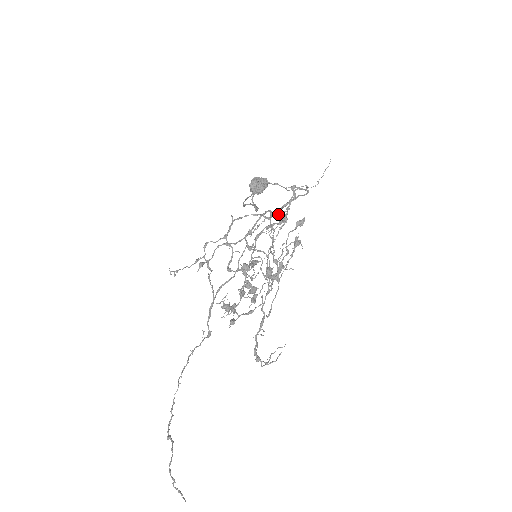
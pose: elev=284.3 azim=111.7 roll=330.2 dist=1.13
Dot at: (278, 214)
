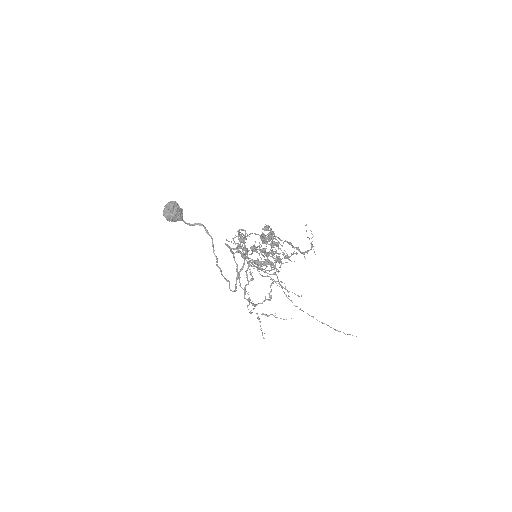
Dot at: occluded
